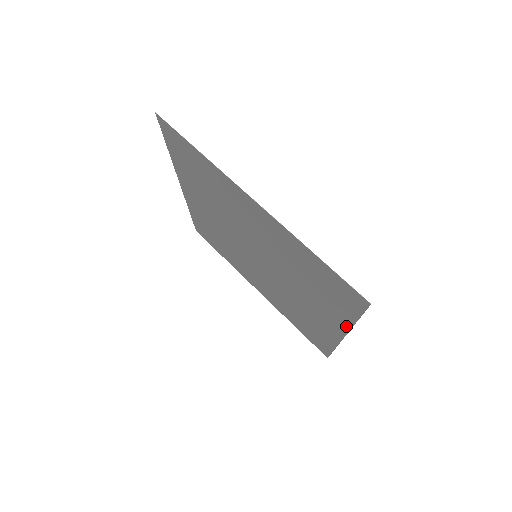
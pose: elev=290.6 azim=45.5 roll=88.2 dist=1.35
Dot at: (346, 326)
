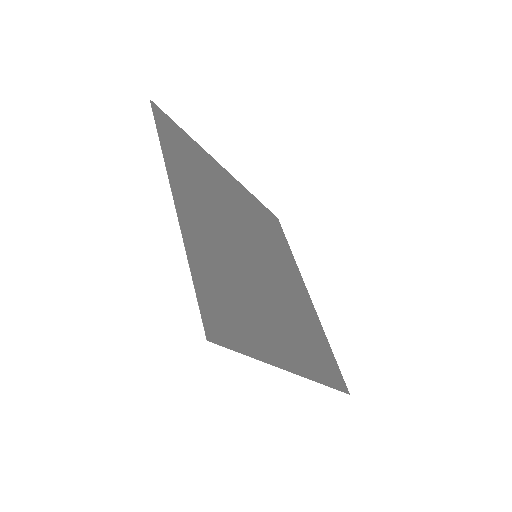
Dot at: (319, 321)
